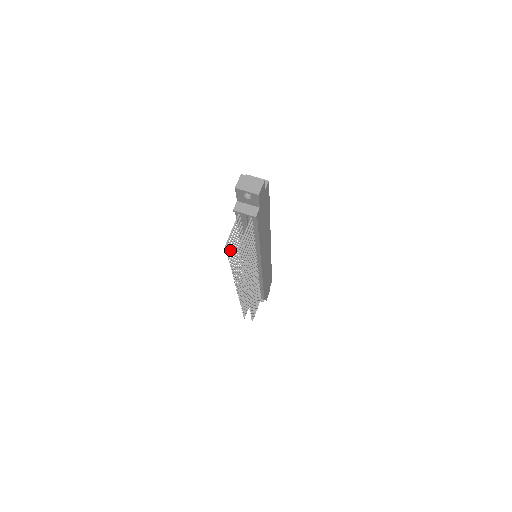
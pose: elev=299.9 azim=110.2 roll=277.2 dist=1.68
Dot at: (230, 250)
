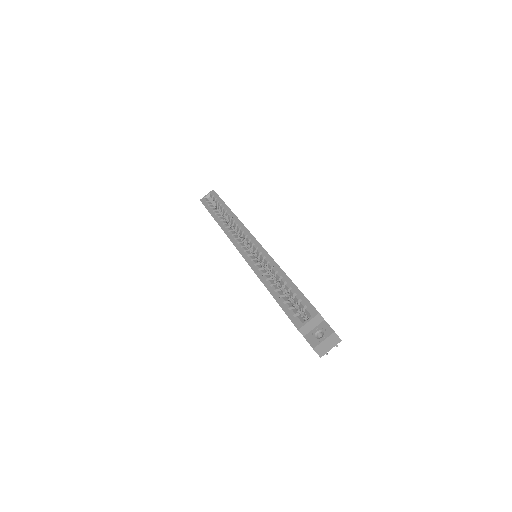
Dot at: occluded
